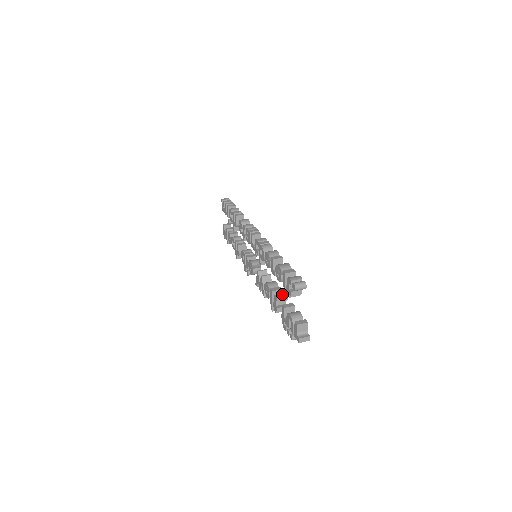
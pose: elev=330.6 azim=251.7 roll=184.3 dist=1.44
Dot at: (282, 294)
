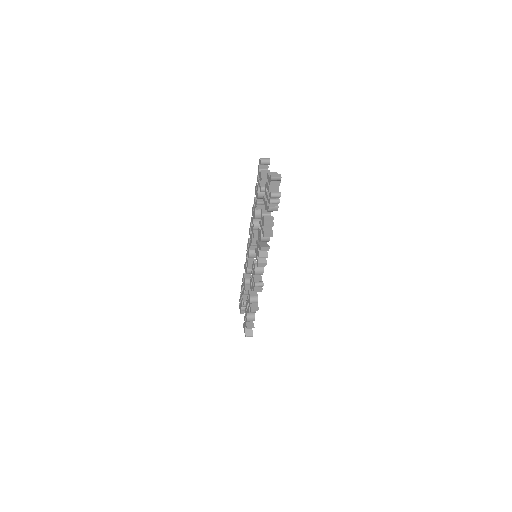
Dot at: (267, 212)
